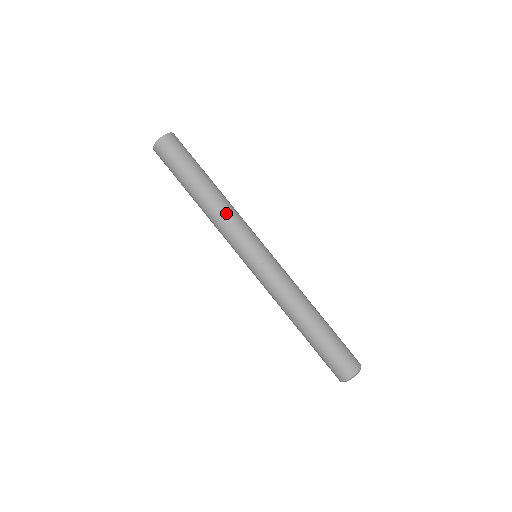
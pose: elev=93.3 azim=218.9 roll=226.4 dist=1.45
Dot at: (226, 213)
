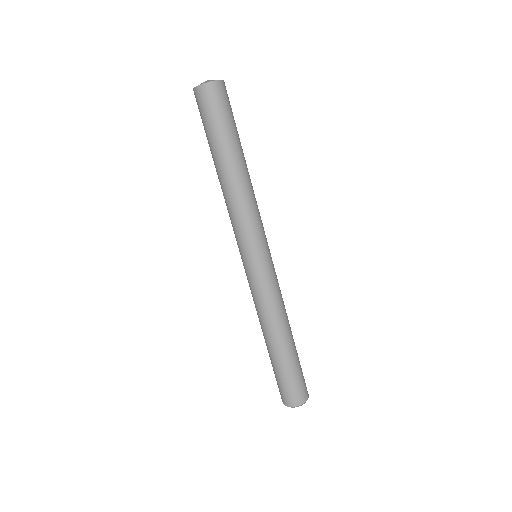
Dot at: (248, 201)
